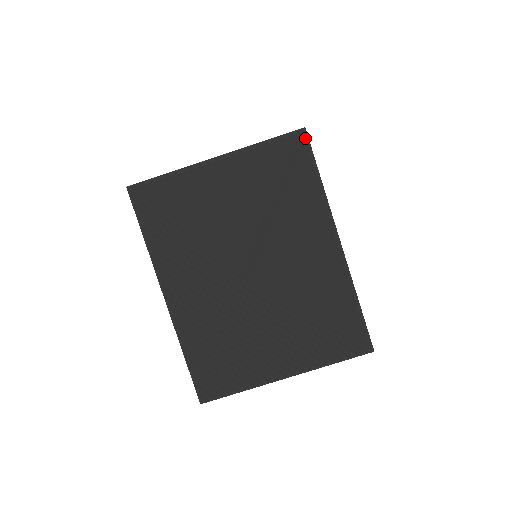
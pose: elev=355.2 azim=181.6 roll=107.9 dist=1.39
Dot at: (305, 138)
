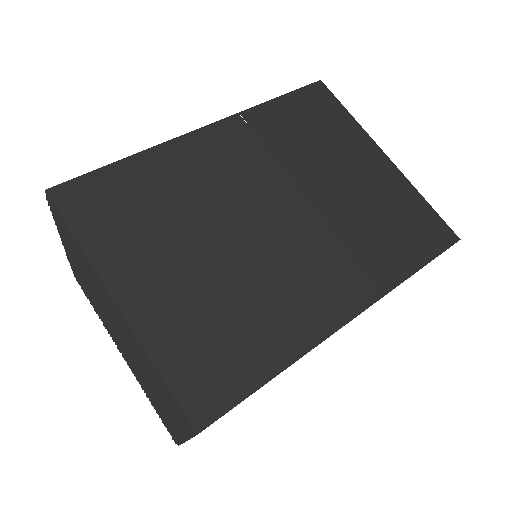
Dot at: (50, 202)
